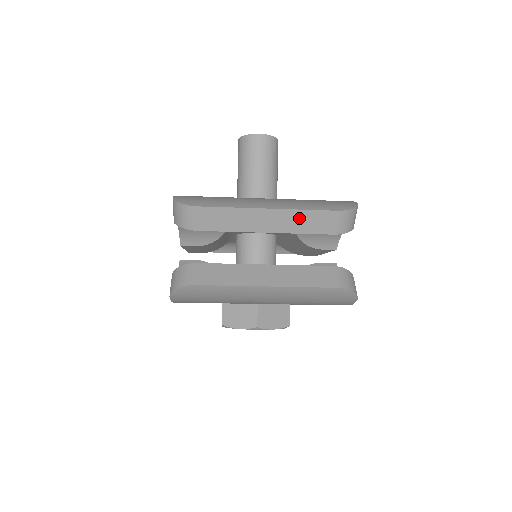
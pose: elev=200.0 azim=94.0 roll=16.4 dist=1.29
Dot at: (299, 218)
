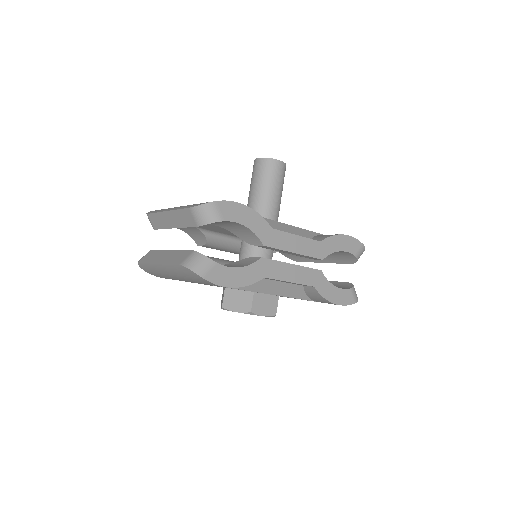
Dot at: (179, 216)
